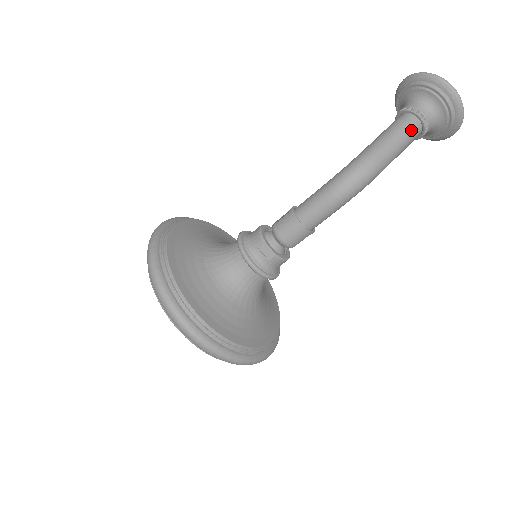
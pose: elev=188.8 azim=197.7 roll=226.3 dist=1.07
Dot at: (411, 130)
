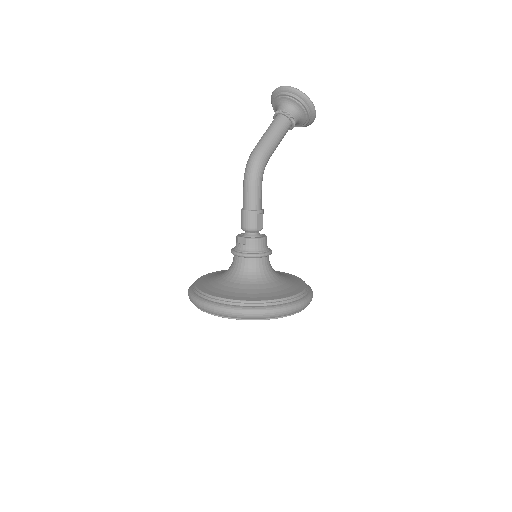
Dot at: (276, 122)
